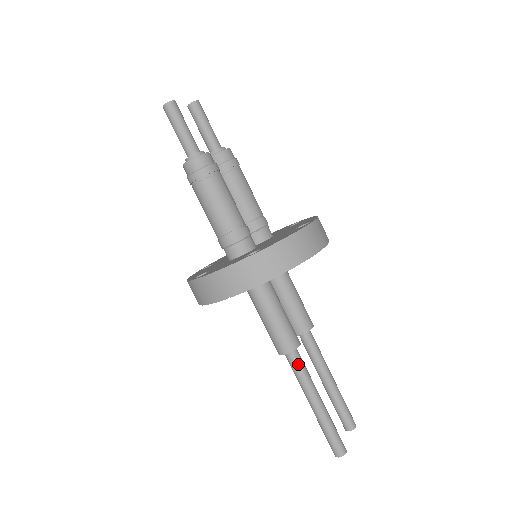
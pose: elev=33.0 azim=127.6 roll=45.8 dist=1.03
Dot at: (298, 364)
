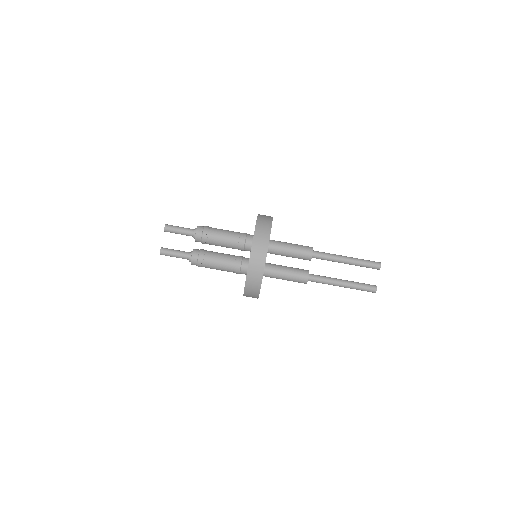
Dot at: (316, 282)
